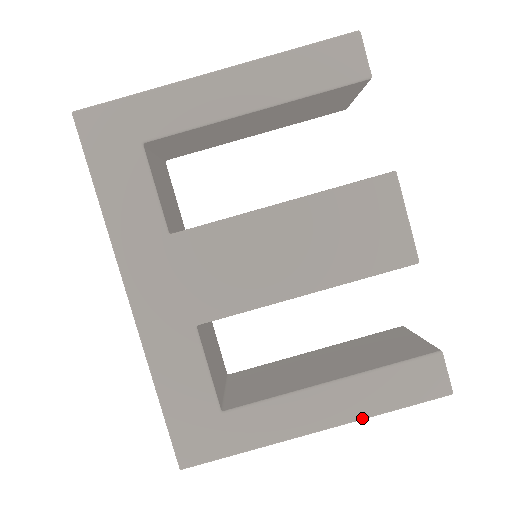
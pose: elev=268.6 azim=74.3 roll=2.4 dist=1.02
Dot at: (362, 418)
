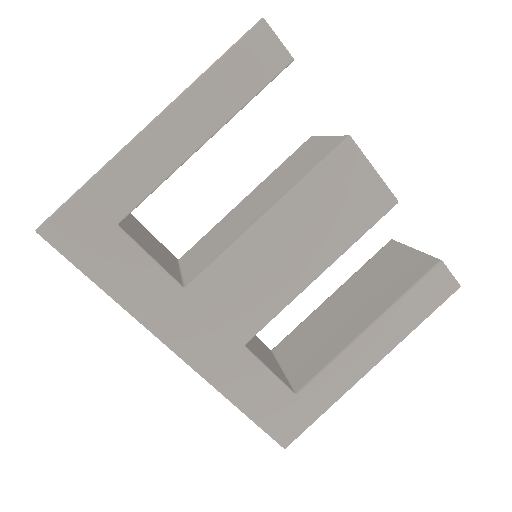
Dot at: (402, 340)
